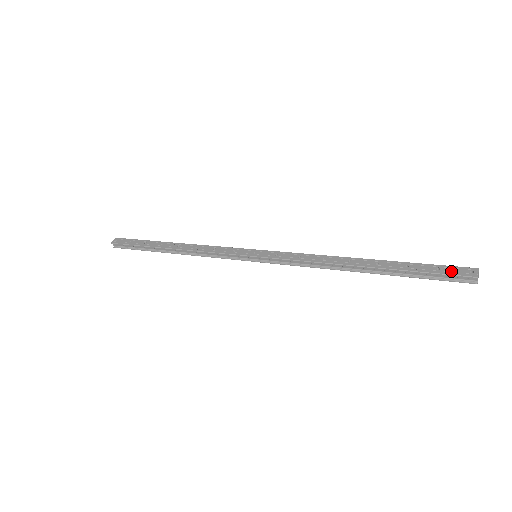
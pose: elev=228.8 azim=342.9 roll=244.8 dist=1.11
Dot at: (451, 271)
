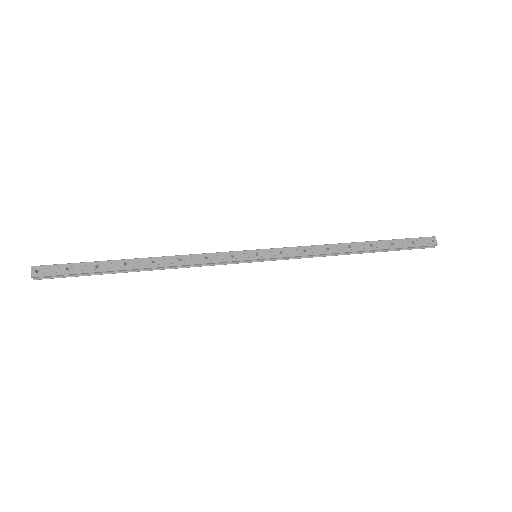
Dot at: (422, 243)
